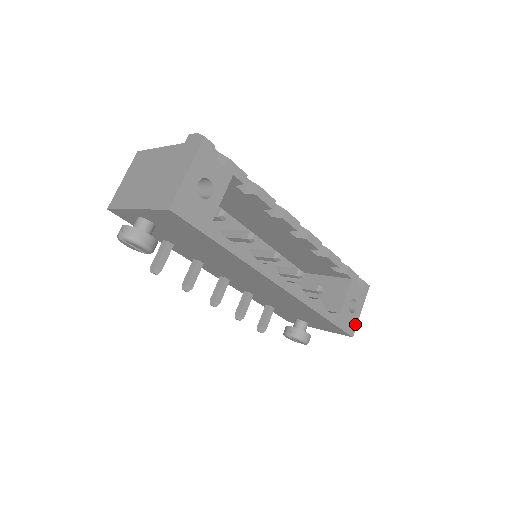
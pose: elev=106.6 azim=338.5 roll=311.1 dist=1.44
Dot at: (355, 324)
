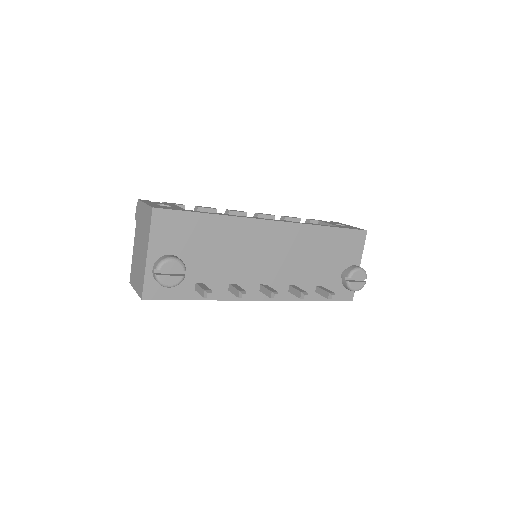
Dot at: occluded
